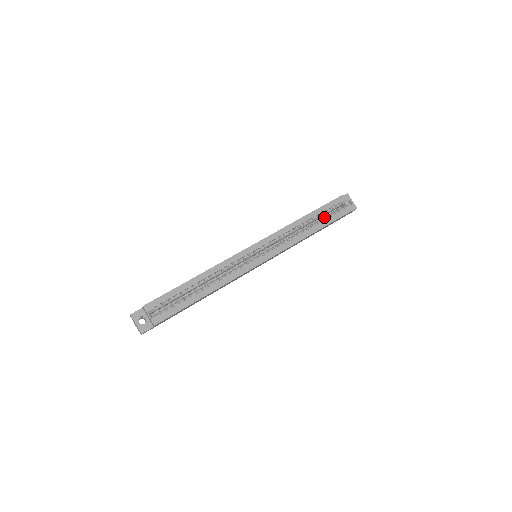
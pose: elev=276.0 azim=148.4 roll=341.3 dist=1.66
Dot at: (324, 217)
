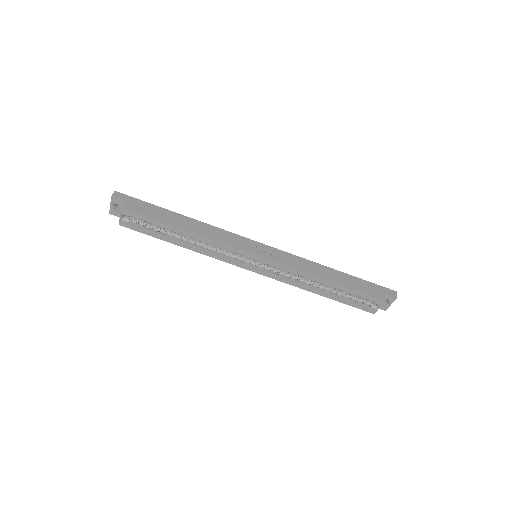
Dot at: (346, 293)
